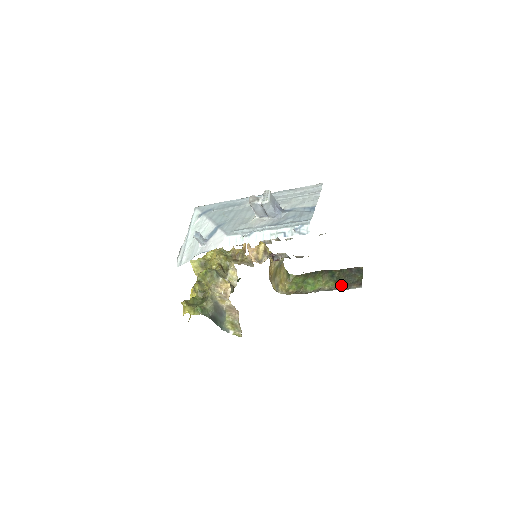
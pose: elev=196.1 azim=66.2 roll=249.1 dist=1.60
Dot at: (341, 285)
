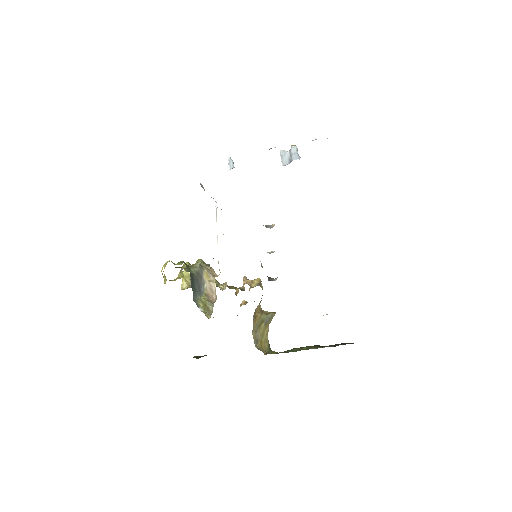
Dot at: occluded
